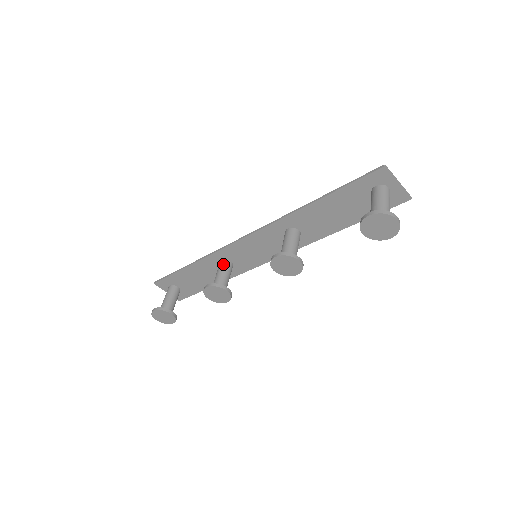
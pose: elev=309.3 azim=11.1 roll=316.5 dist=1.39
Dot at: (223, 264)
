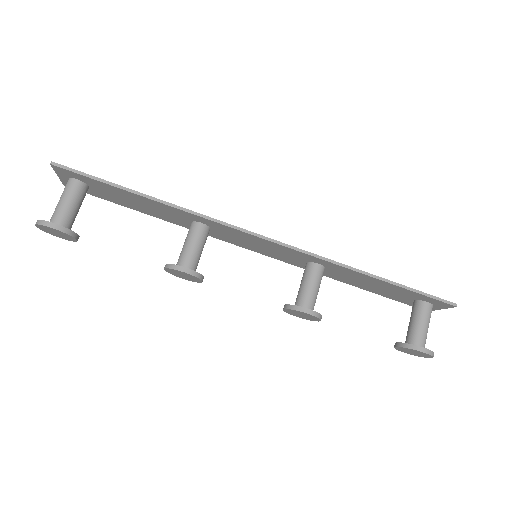
Dot at: (204, 232)
